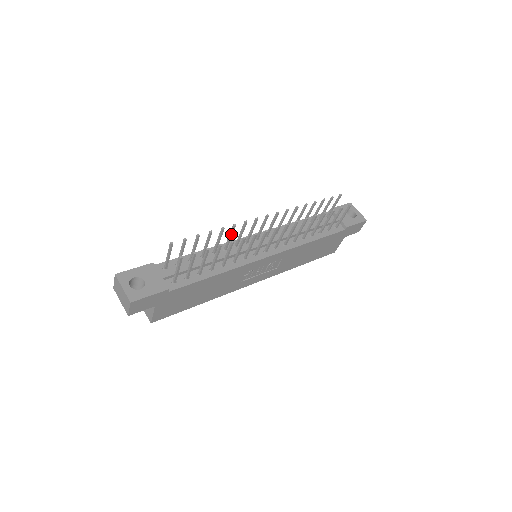
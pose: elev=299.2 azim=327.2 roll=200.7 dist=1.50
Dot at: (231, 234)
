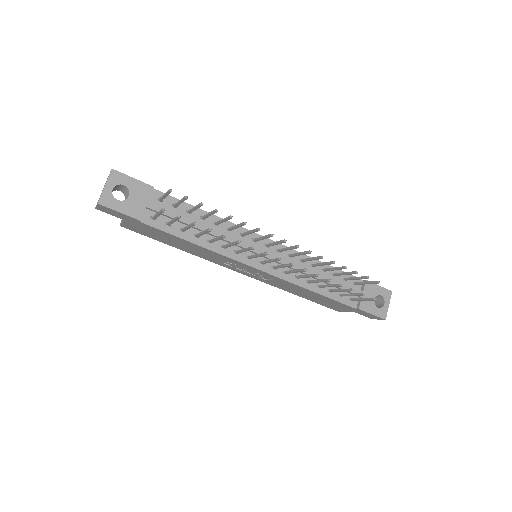
Dot at: (238, 226)
